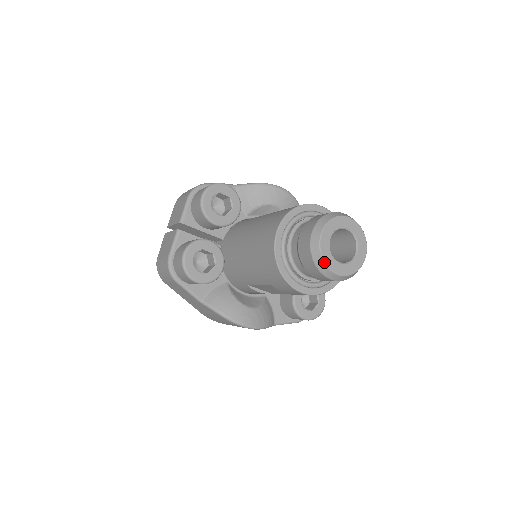
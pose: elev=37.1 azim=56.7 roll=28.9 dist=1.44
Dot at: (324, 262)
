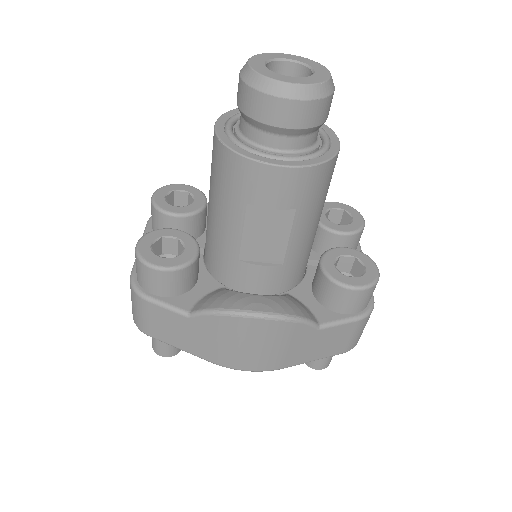
Dot at: (264, 76)
